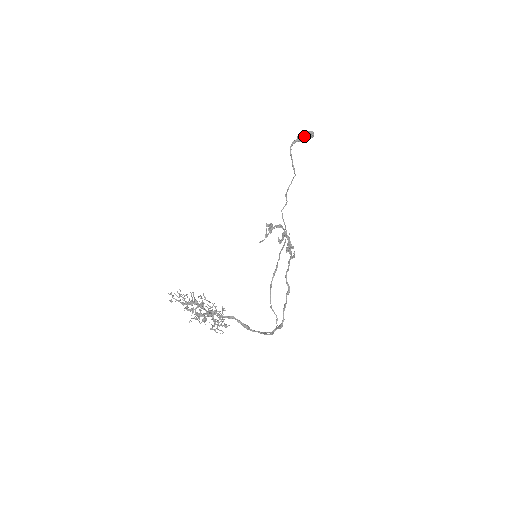
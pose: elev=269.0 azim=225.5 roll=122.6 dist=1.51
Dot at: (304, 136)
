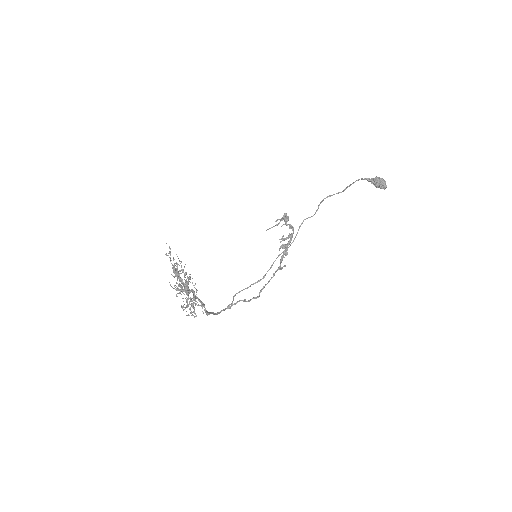
Dot at: (378, 185)
